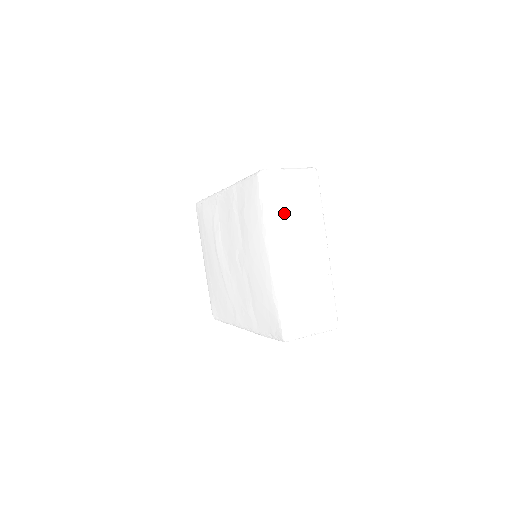
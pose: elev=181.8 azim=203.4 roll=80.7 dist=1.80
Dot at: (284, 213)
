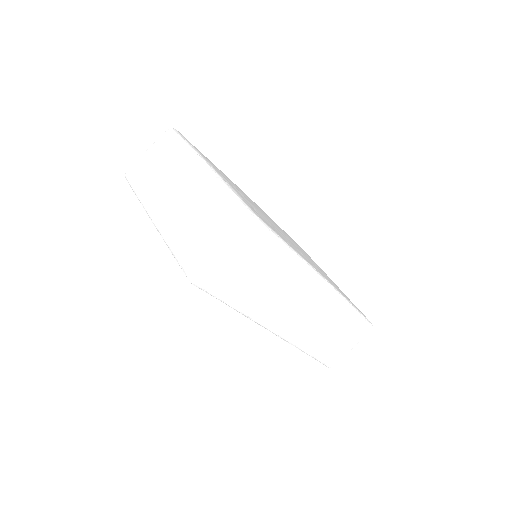
Dot at: (150, 182)
